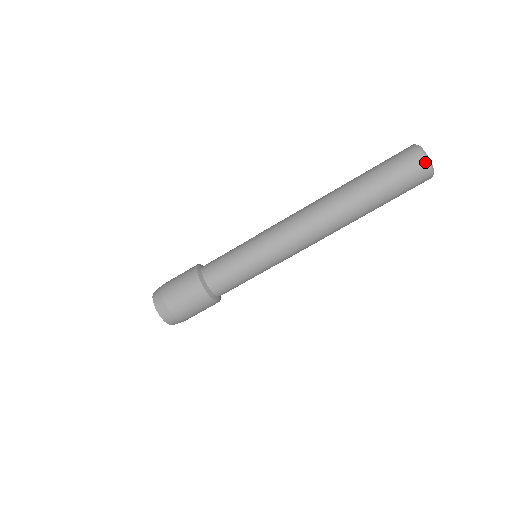
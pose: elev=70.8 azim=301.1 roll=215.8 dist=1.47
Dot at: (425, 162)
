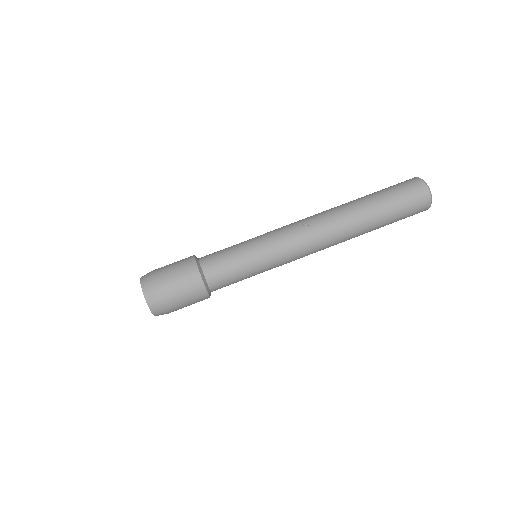
Dot at: (426, 191)
